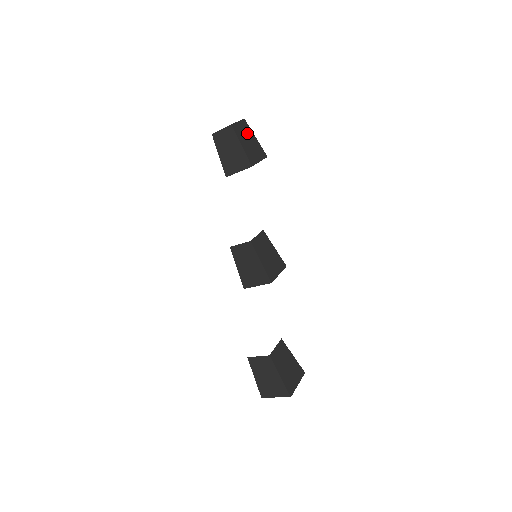
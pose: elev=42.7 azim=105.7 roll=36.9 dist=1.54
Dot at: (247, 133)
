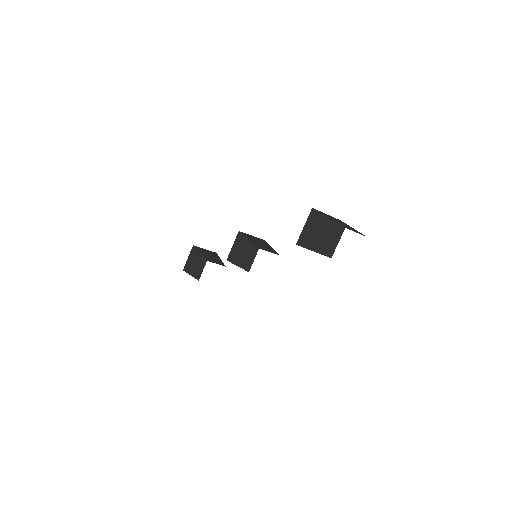
Dot at: occluded
